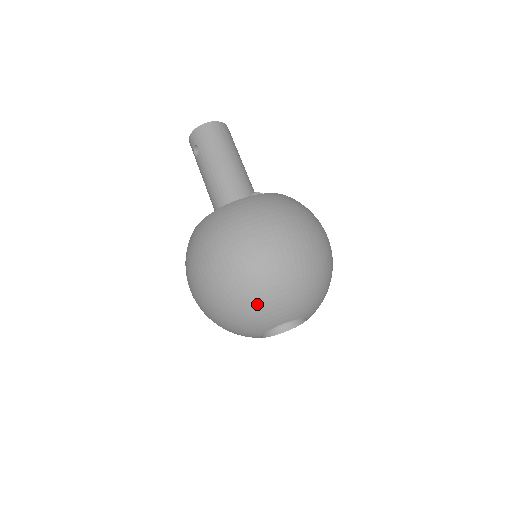
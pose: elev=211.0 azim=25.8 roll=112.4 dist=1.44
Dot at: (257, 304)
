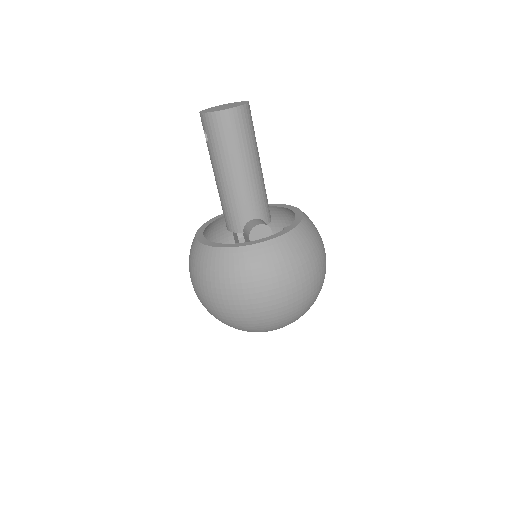
Dot at: (239, 329)
